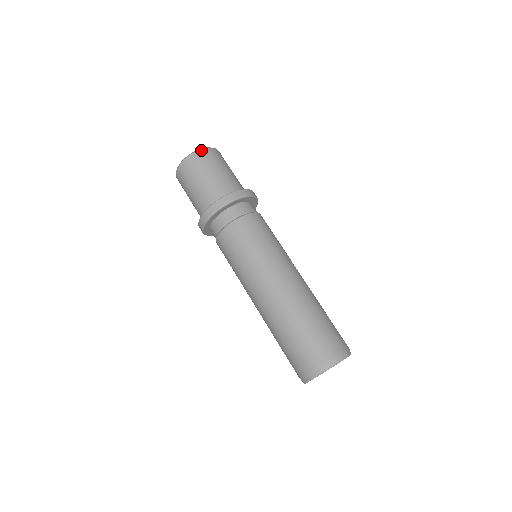
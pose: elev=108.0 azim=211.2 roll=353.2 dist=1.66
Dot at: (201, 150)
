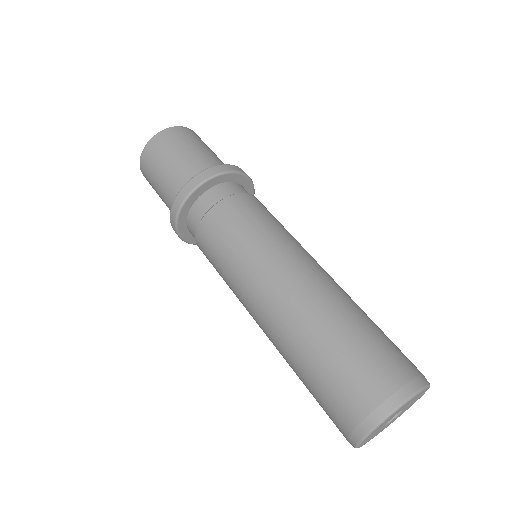
Dot at: (182, 127)
